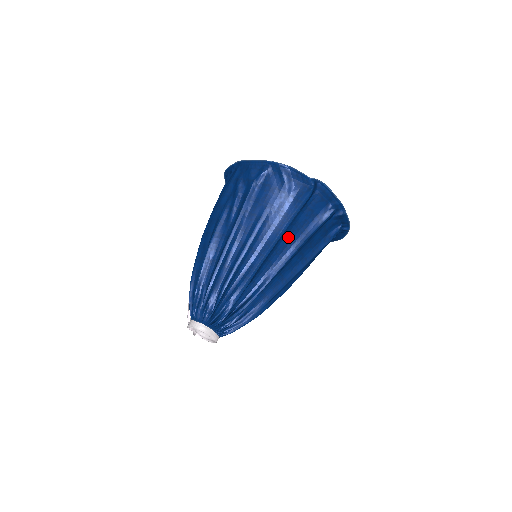
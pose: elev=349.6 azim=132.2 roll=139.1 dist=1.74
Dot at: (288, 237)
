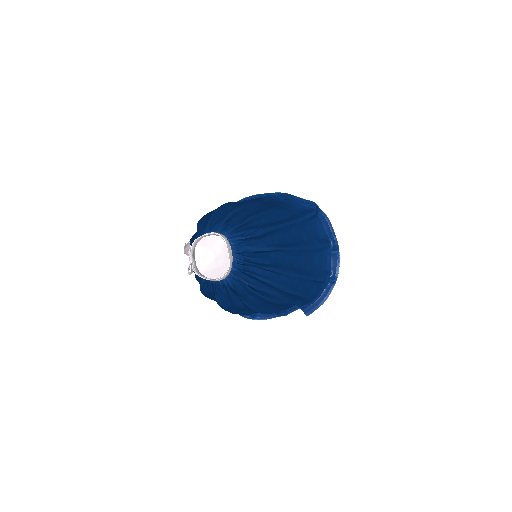
Dot at: (298, 232)
